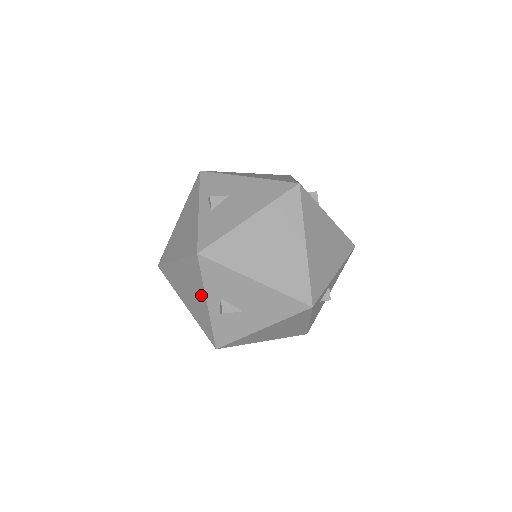
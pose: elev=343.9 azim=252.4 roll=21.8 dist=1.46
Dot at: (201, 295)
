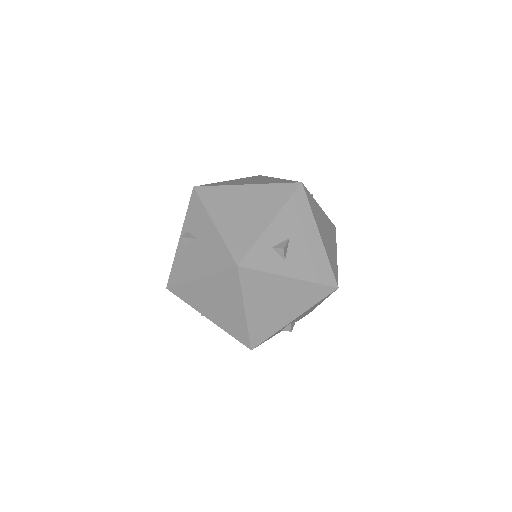
Dot at: occluded
